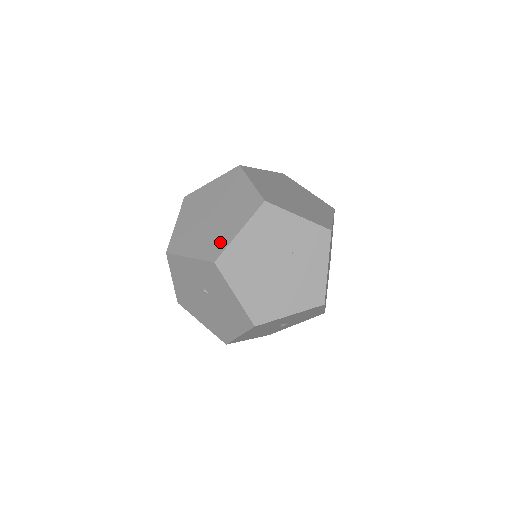
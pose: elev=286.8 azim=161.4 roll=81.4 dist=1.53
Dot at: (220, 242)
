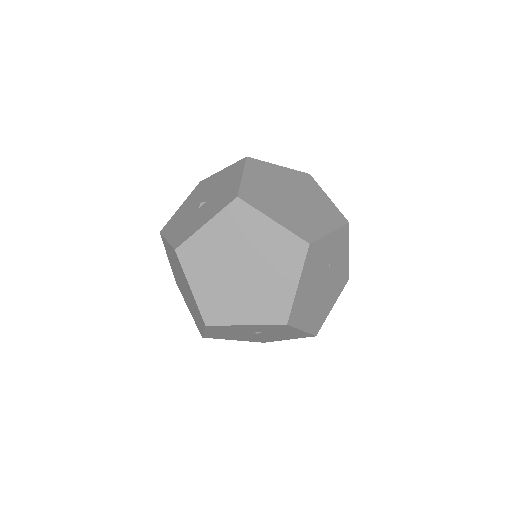
Dot at: (279, 301)
